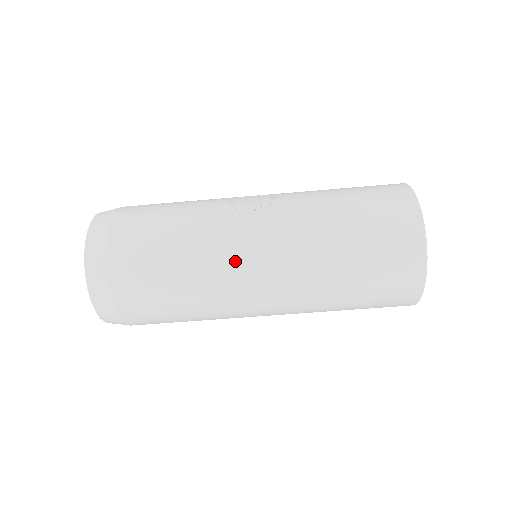
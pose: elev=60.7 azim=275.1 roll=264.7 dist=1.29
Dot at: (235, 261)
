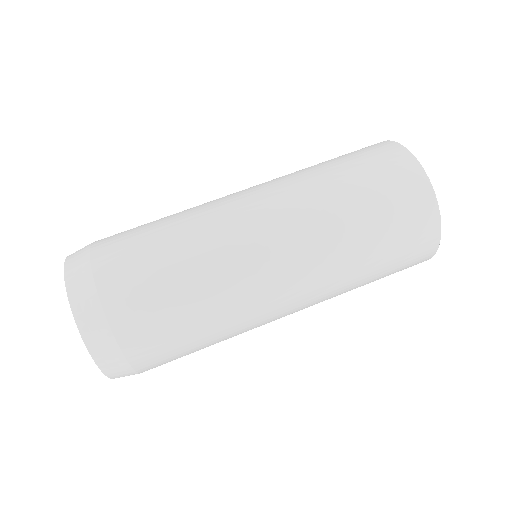
Dot at: (223, 206)
